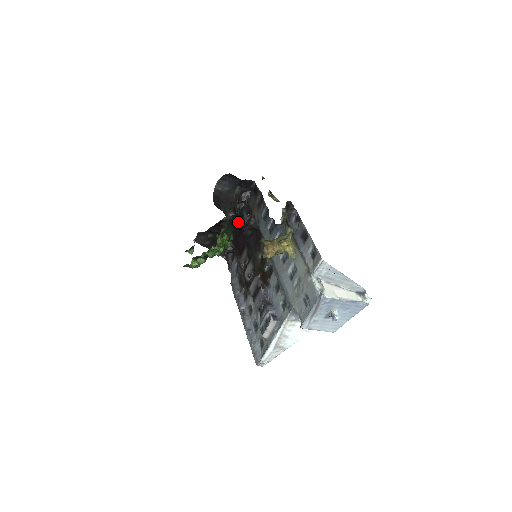
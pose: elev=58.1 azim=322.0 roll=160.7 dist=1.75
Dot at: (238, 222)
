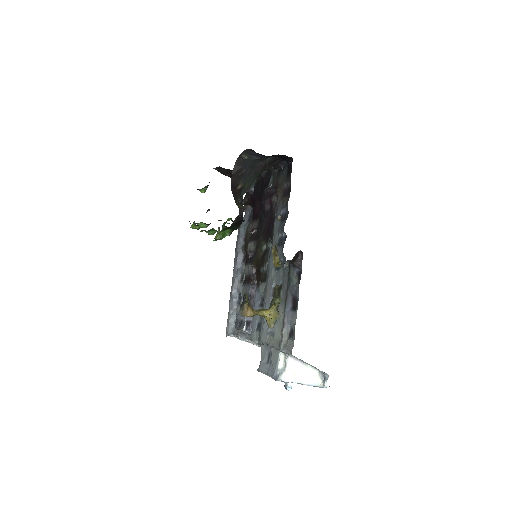
Dot at: (263, 182)
